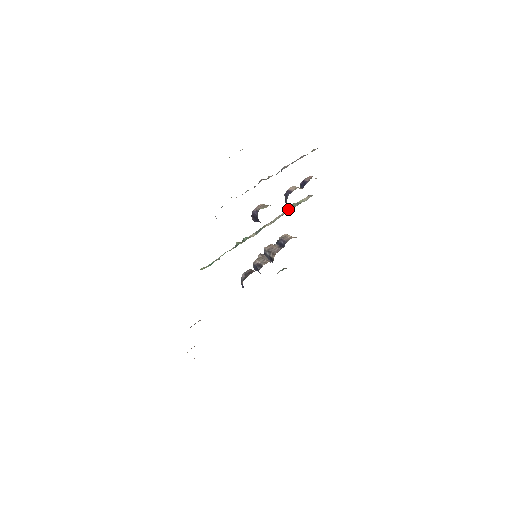
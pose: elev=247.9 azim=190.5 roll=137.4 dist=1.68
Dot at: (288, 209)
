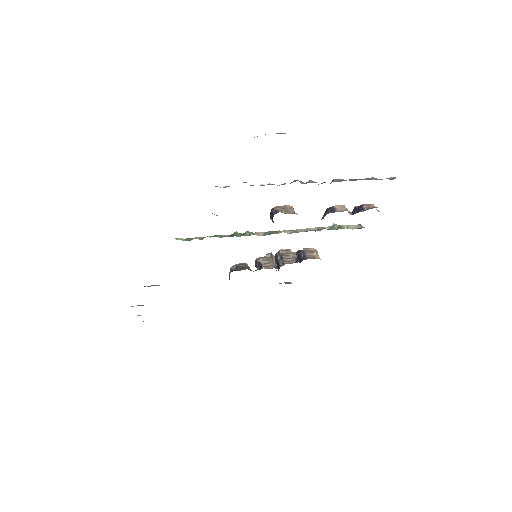
Dot at: (323, 227)
